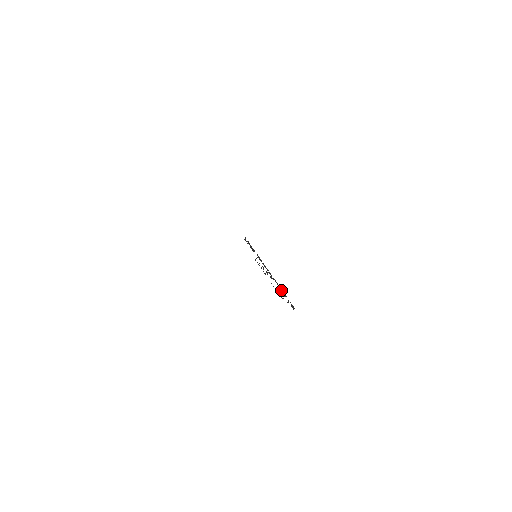
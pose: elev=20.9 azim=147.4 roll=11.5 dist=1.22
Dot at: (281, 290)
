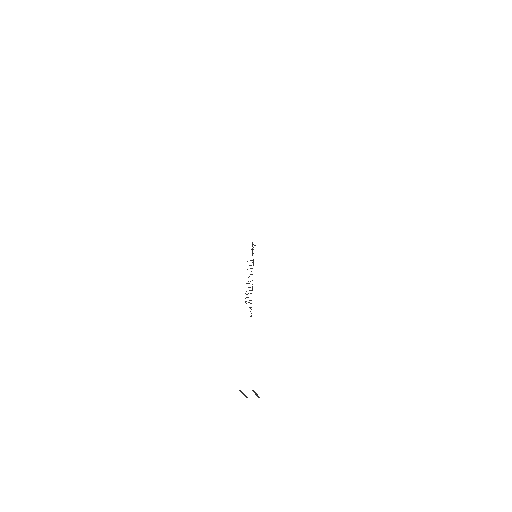
Dot at: occluded
